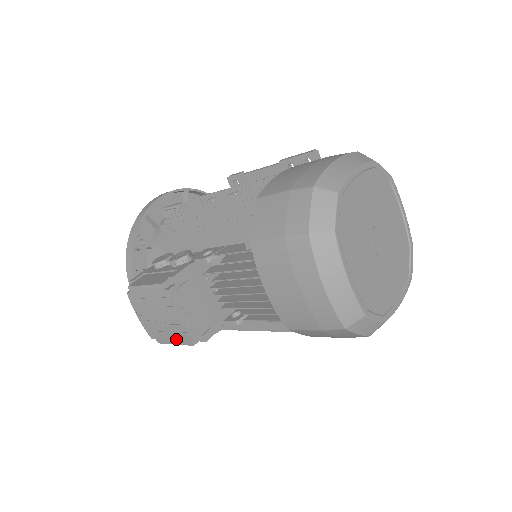
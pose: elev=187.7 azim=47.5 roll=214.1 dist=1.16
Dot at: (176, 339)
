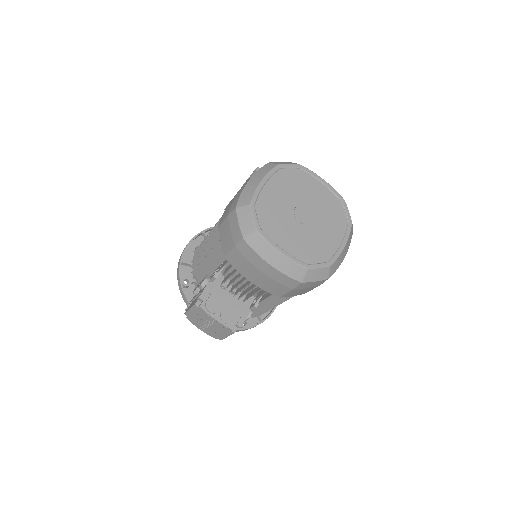
Dot at: (225, 333)
